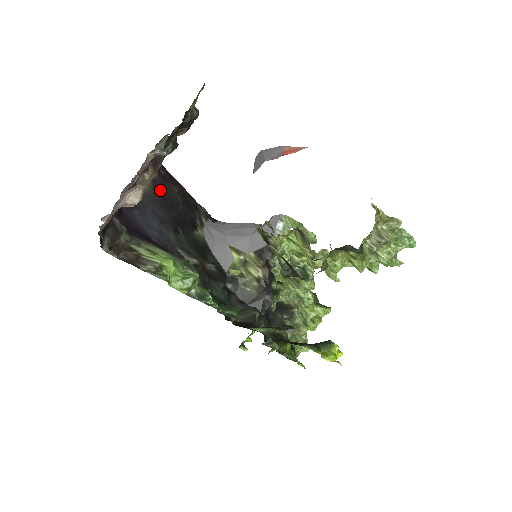
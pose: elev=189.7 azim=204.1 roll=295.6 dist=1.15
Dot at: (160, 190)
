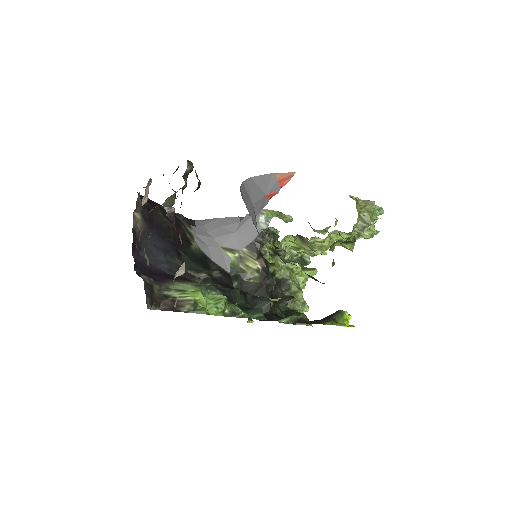
Dot at: (151, 222)
